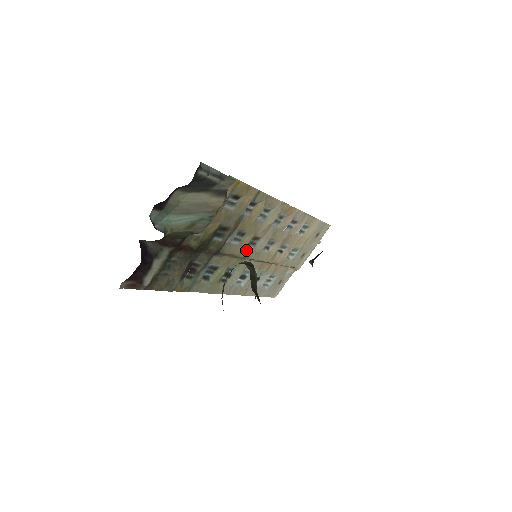
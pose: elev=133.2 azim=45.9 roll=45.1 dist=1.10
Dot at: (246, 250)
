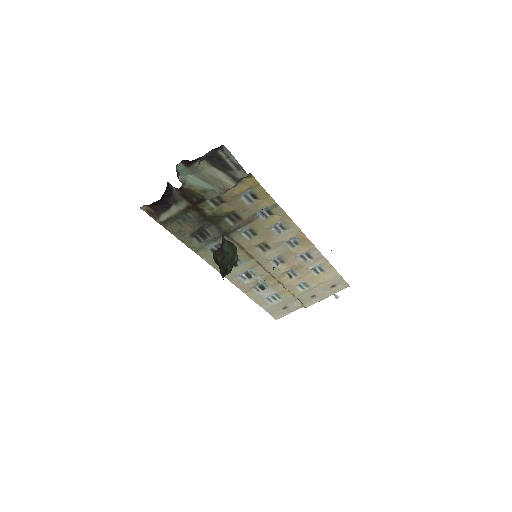
Dot at: (255, 250)
